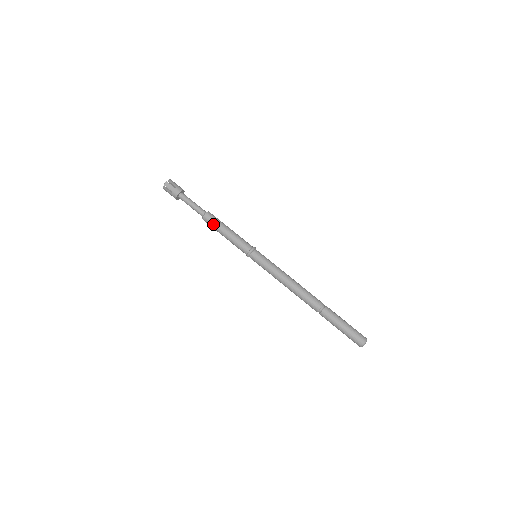
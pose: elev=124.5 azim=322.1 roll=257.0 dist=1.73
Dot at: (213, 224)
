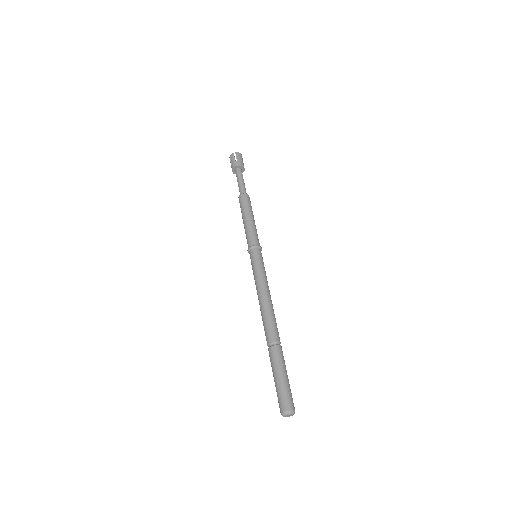
Dot at: (241, 207)
